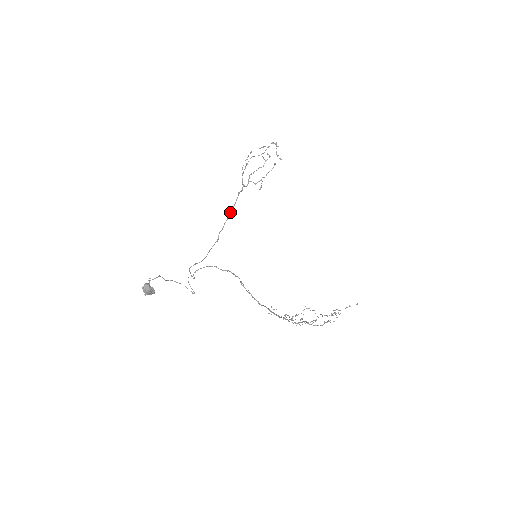
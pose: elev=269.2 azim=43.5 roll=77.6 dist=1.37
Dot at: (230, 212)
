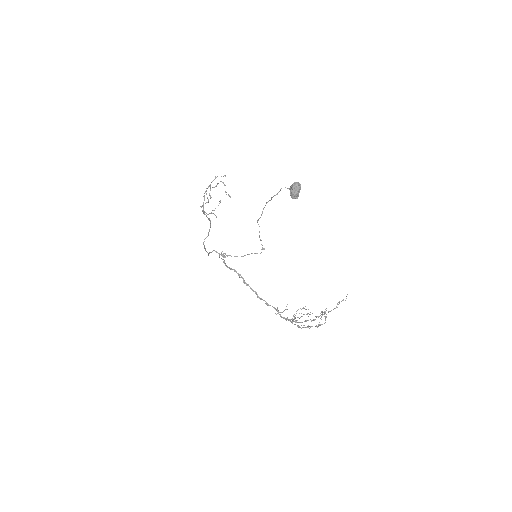
Dot at: (210, 222)
